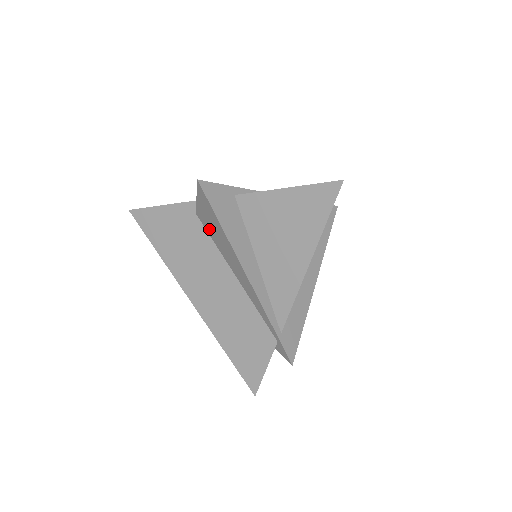
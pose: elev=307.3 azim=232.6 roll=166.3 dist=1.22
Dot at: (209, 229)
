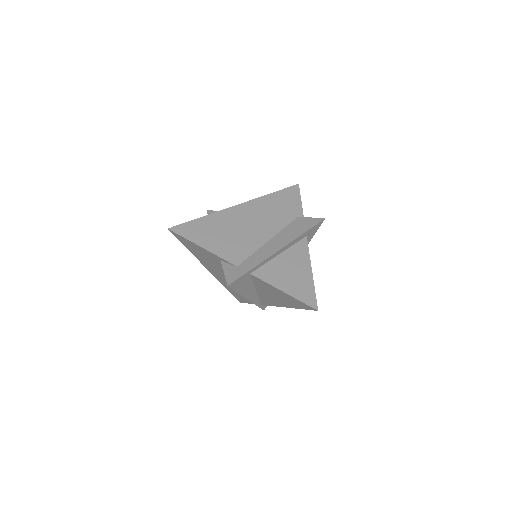
Dot at: occluded
